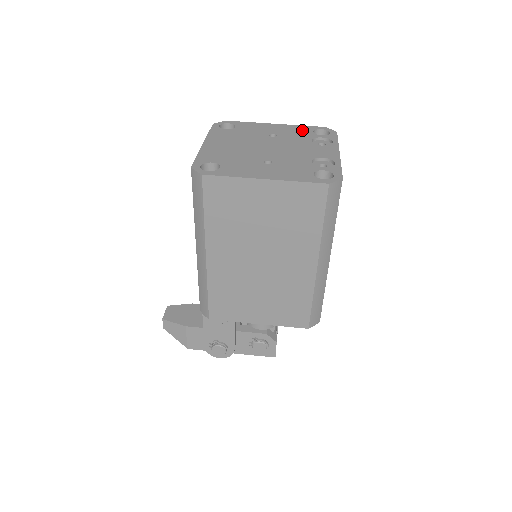
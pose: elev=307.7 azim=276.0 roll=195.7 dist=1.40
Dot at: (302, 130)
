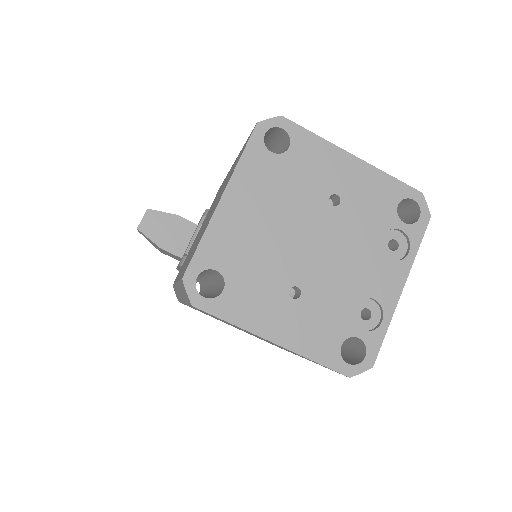
Dot at: (384, 195)
